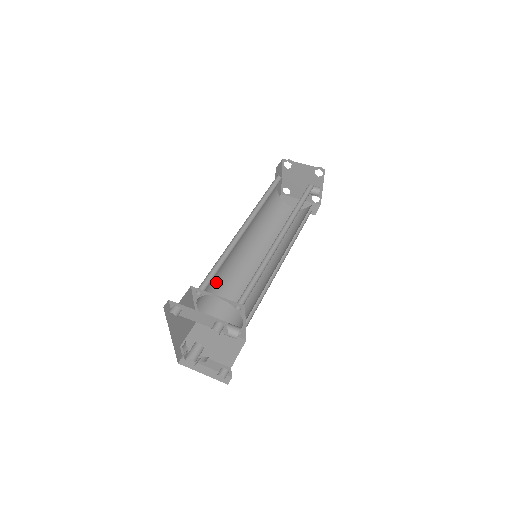
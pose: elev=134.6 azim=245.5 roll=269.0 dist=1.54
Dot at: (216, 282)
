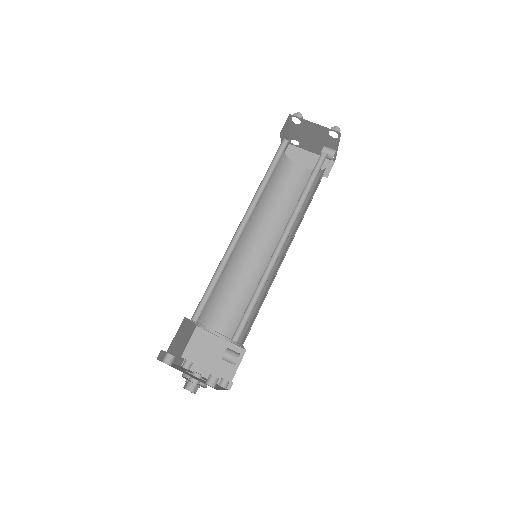
Dot at: occluded
